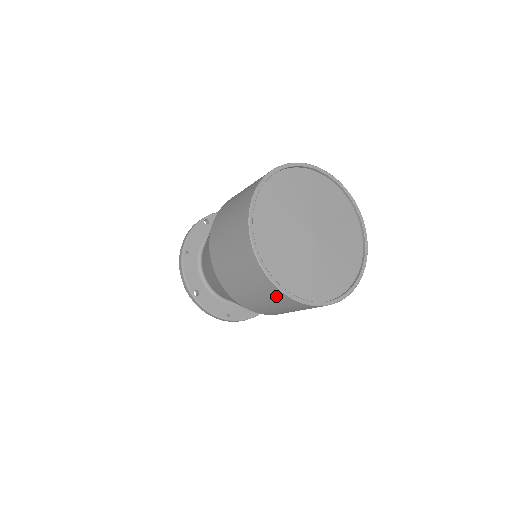
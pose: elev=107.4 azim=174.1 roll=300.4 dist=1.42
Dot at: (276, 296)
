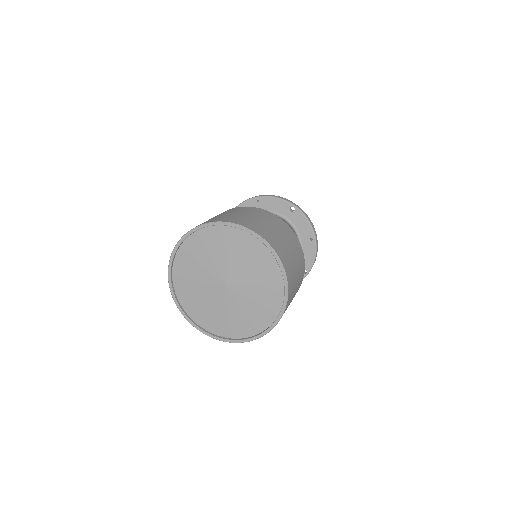
Dot at: occluded
